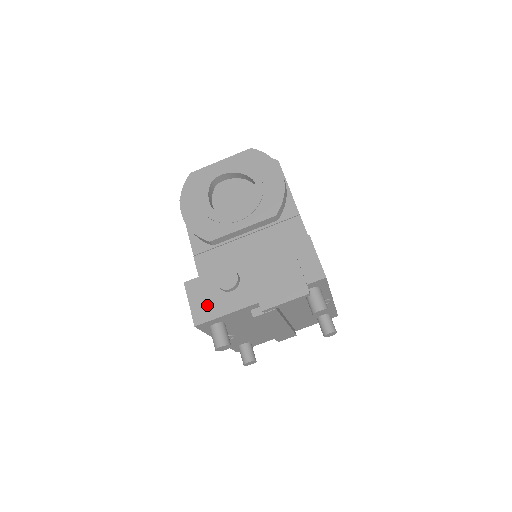
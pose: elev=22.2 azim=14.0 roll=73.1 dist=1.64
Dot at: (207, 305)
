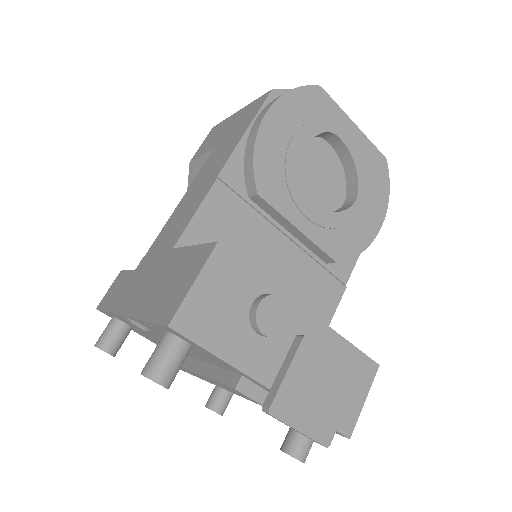
Dot at: (214, 315)
